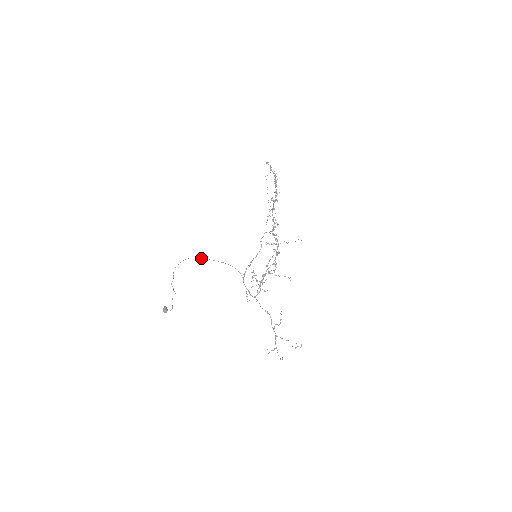
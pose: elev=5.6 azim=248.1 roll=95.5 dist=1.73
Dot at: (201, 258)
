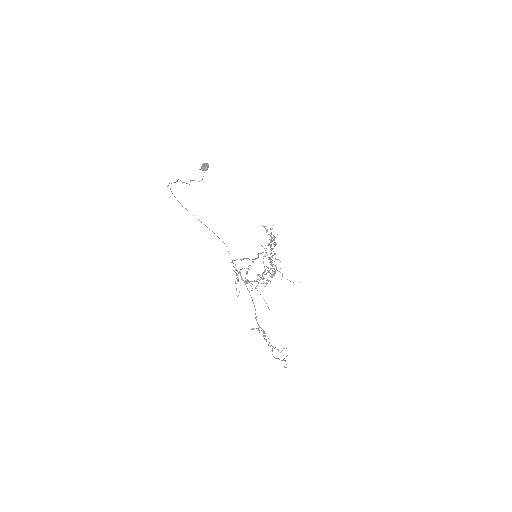
Dot at: occluded
